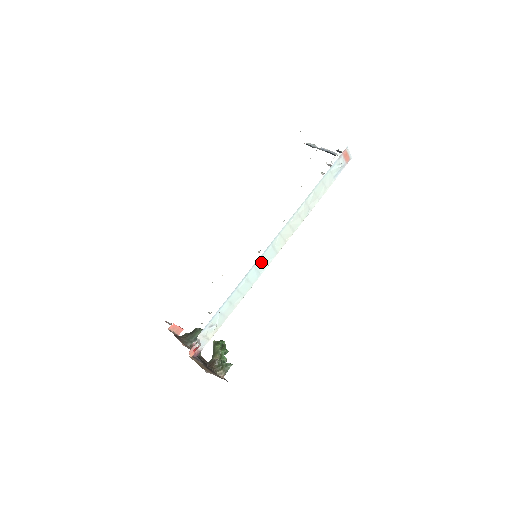
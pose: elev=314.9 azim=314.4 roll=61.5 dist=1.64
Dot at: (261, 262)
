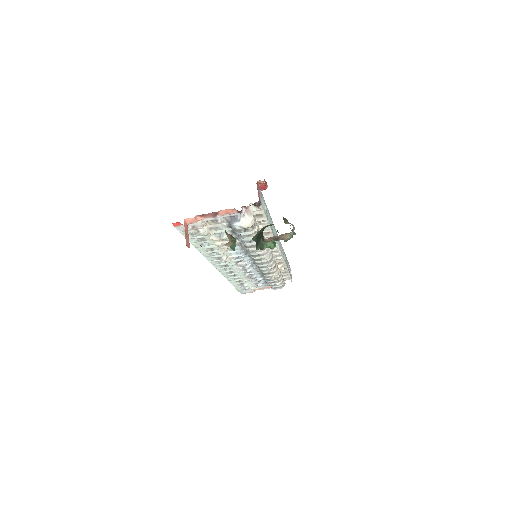
Dot at: (276, 234)
